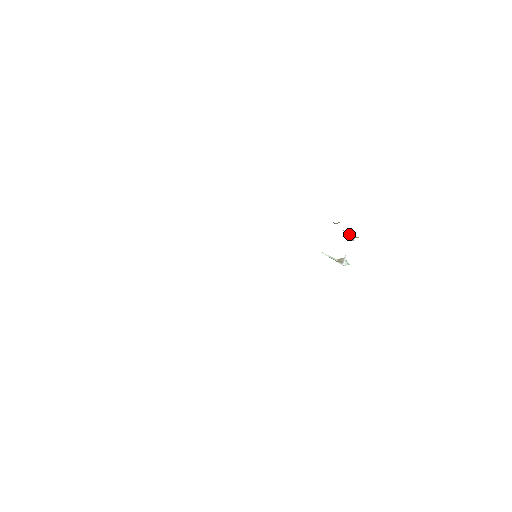
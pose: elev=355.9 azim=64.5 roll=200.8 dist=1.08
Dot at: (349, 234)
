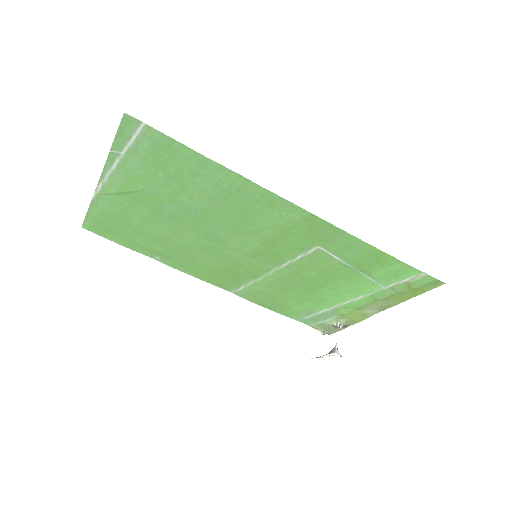
Dot at: (337, 322)
